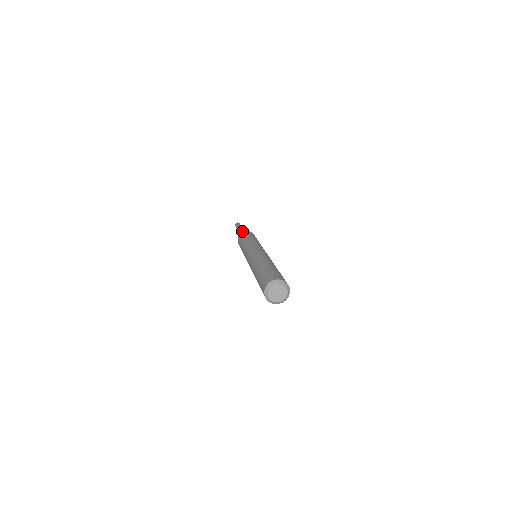
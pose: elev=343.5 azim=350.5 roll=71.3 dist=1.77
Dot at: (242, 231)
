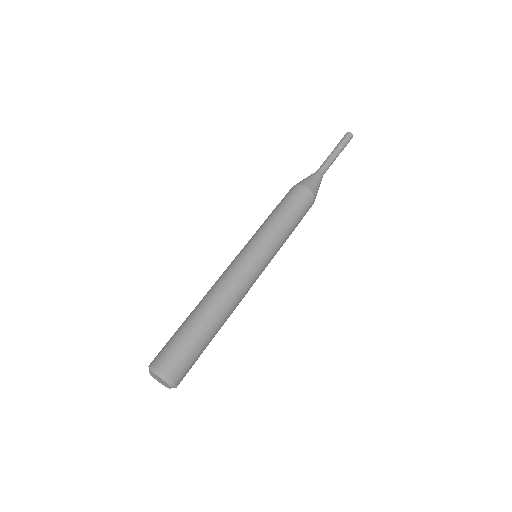
Dot at: (319, 168)
